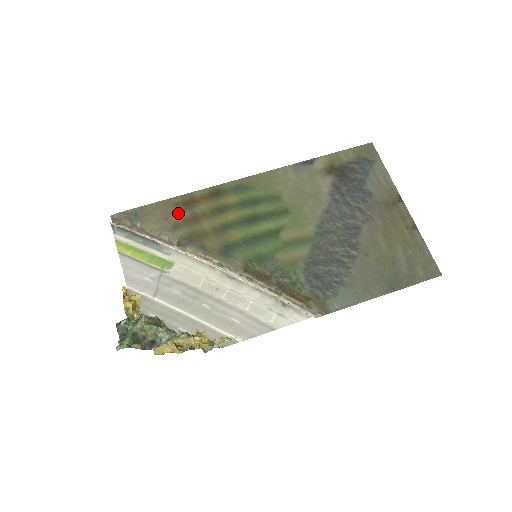
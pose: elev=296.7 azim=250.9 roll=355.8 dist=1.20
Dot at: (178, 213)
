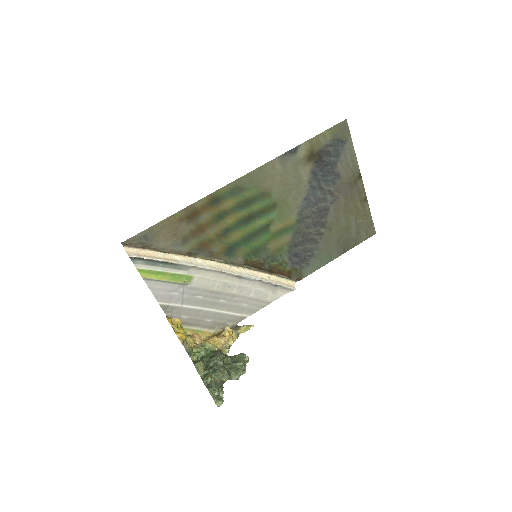
Dot at: (184, 227)
